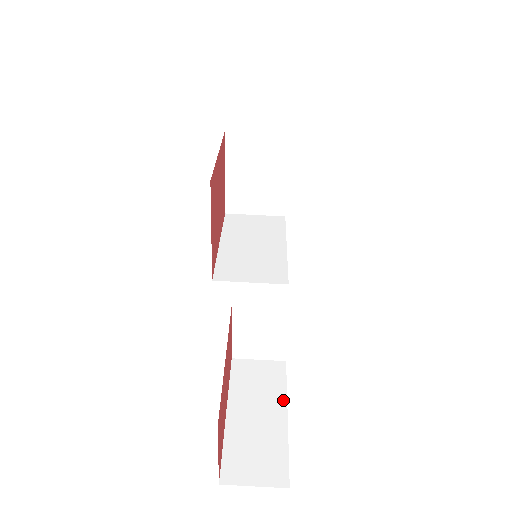
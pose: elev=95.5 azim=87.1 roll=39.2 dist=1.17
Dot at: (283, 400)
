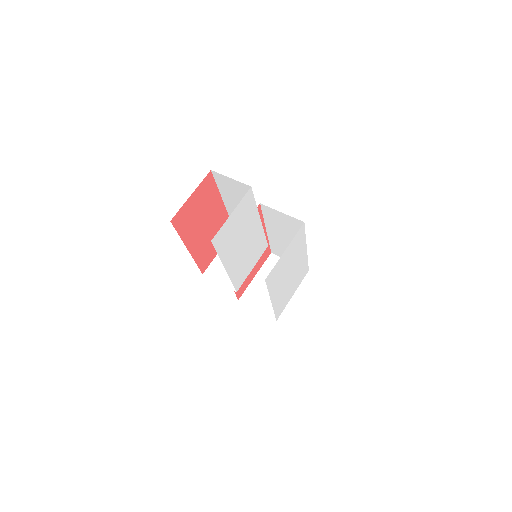
Dot at: occluded
